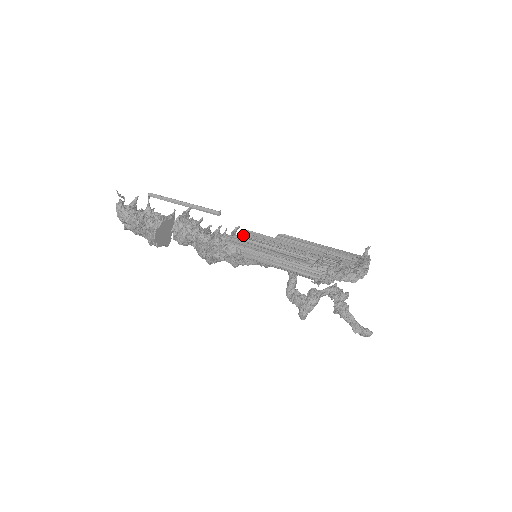
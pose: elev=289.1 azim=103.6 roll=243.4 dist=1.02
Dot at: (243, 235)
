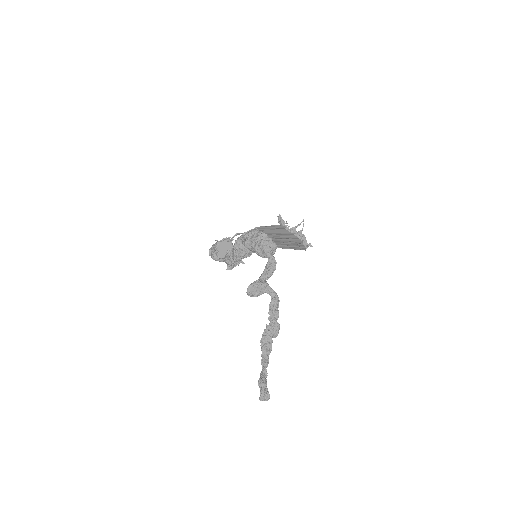
Dot at: occluded
